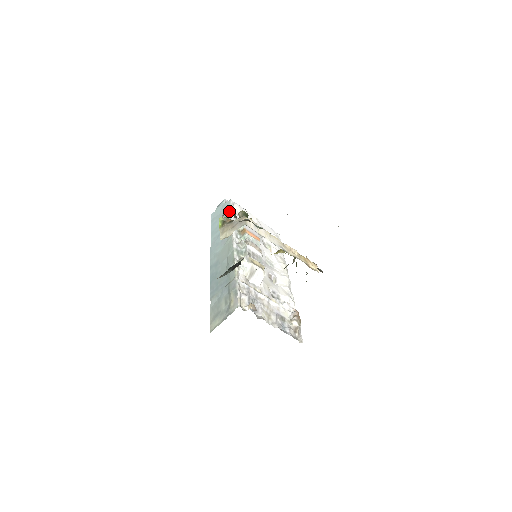
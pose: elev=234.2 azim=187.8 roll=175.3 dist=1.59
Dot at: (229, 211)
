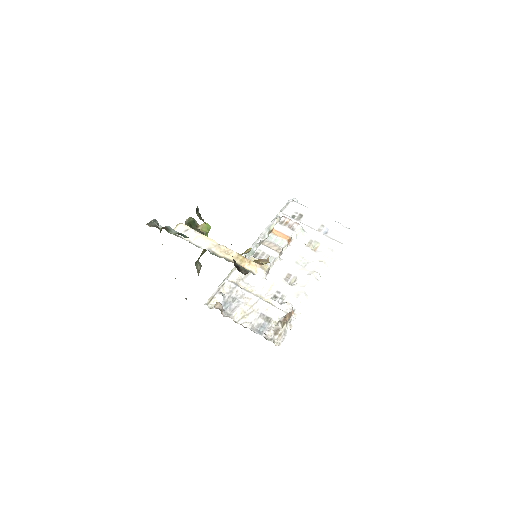
Dot at: (150, 221)
